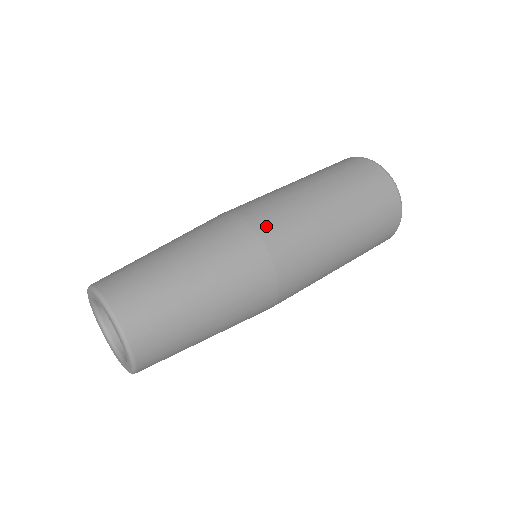
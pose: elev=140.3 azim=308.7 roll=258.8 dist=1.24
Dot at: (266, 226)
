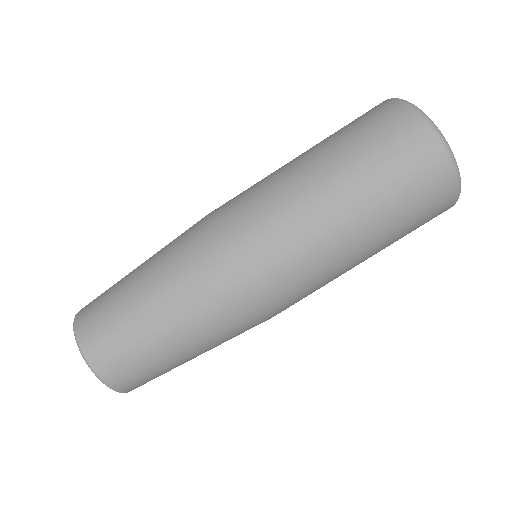
Dot at: (263, 278)
